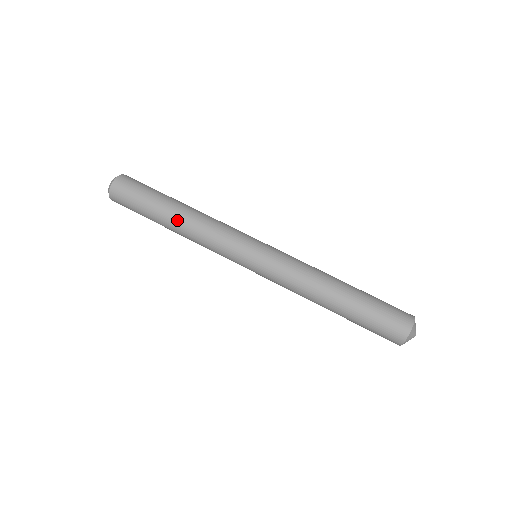
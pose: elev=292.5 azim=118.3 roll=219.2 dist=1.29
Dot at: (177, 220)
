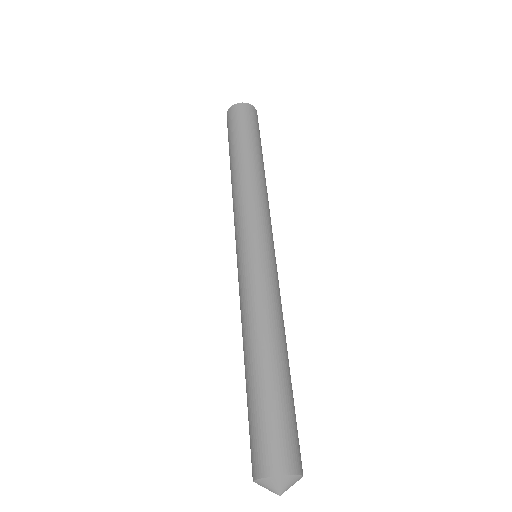
Dot at: (250, 164)
